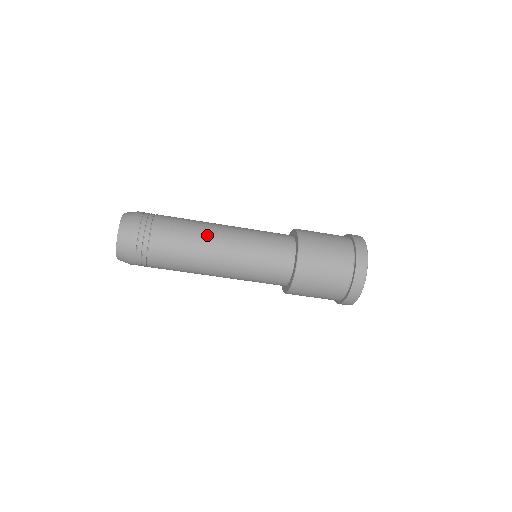
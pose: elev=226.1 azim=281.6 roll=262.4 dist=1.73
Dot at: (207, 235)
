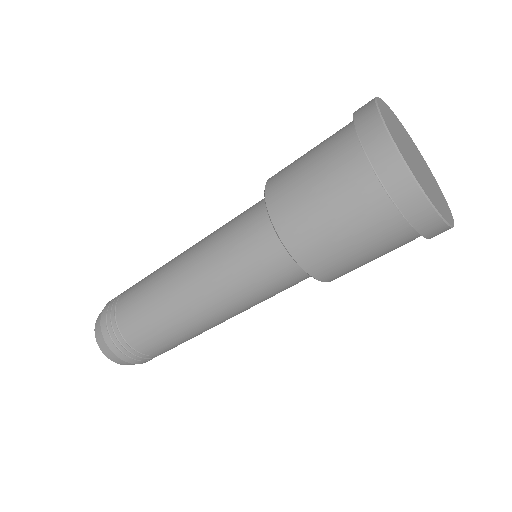
Dot at: (167, 290)
